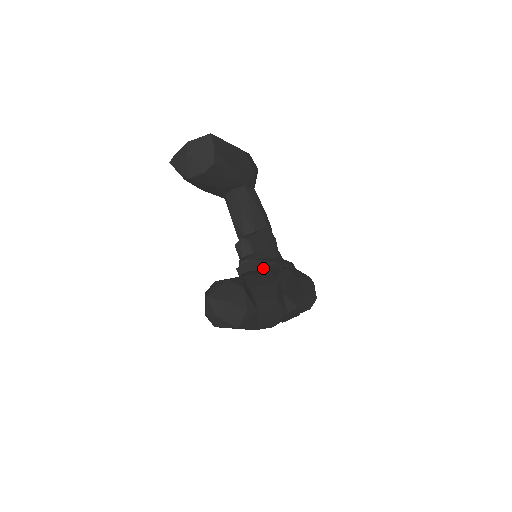
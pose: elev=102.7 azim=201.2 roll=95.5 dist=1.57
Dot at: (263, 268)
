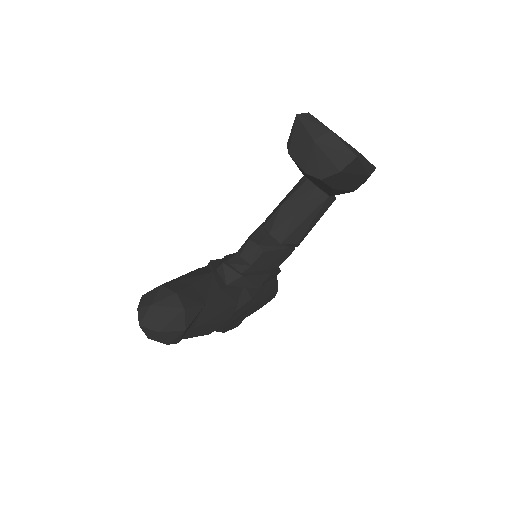
Dot at: (241, 285)
